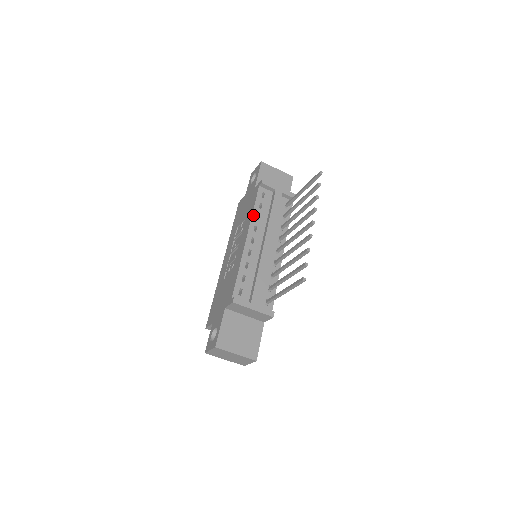
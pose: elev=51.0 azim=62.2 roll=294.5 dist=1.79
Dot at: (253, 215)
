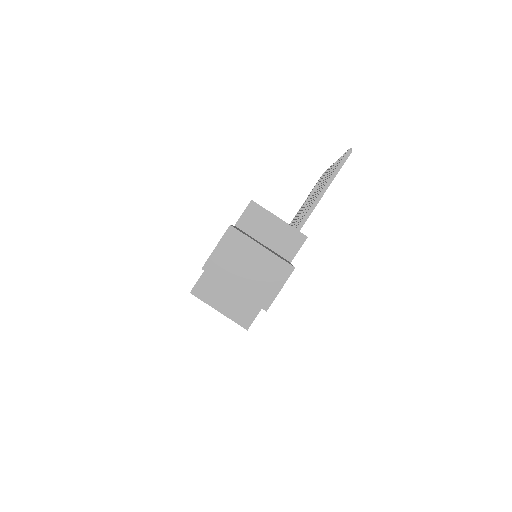
Dot at: occluded
